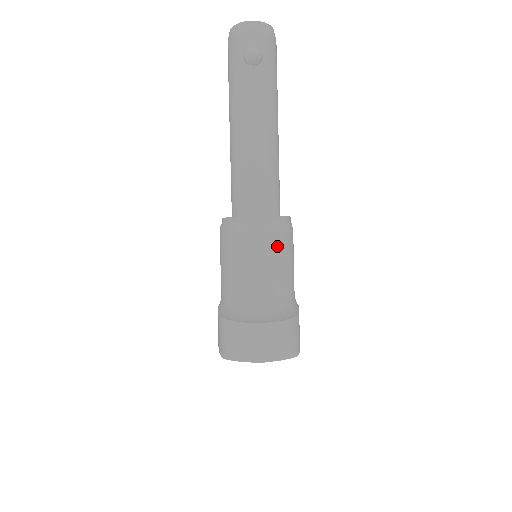
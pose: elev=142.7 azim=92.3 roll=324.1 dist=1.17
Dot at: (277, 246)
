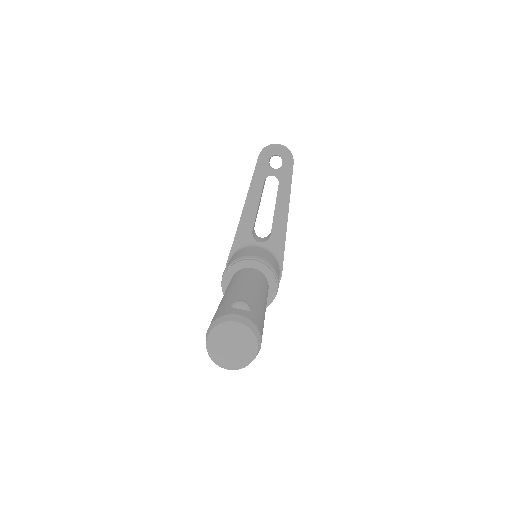
Dot at: occluded
